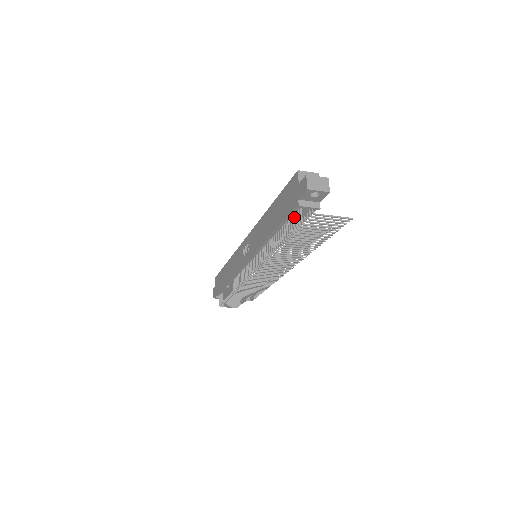
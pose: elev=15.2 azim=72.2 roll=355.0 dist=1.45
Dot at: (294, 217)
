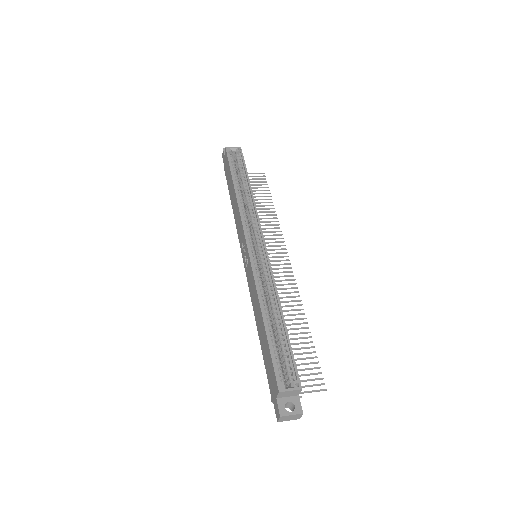
Dot at: occluded
